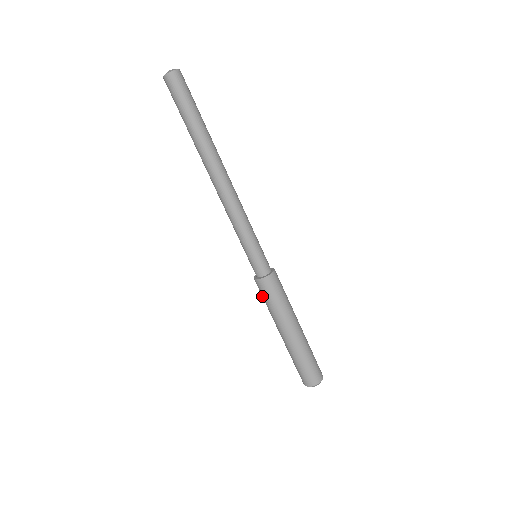
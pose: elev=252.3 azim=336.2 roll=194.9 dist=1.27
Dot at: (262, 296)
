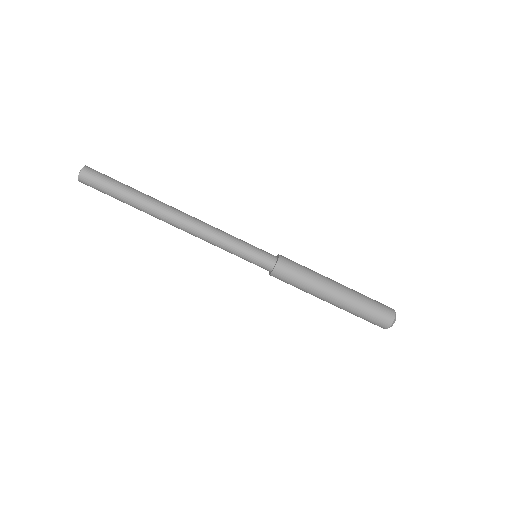
Dot at: (291, 280)
